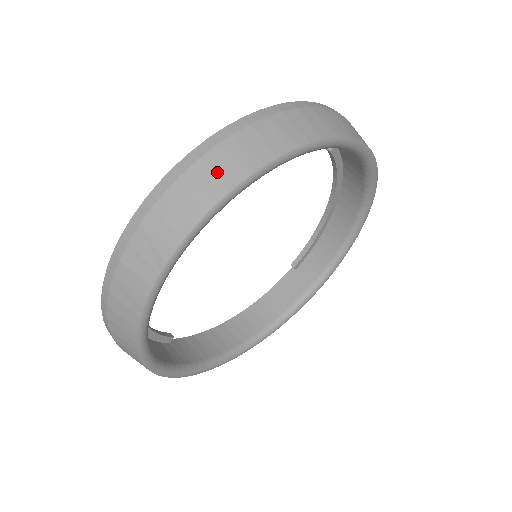
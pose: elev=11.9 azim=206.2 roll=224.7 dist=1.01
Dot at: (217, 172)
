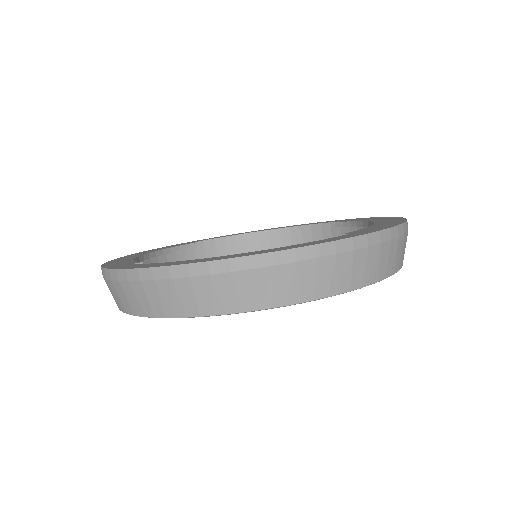
Dot at: (151, 299)
